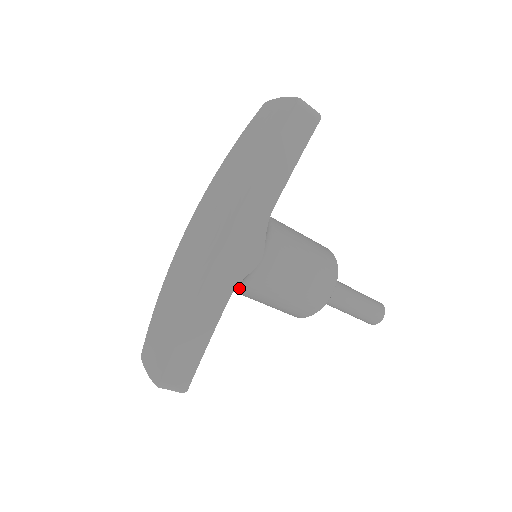
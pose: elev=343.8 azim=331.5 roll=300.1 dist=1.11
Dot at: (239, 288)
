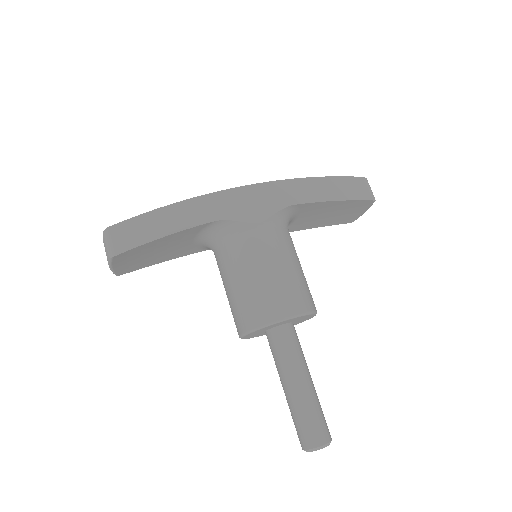
Dot at: (225, 241)
